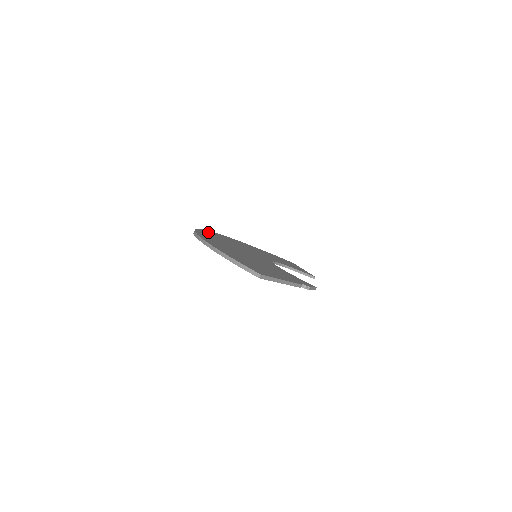
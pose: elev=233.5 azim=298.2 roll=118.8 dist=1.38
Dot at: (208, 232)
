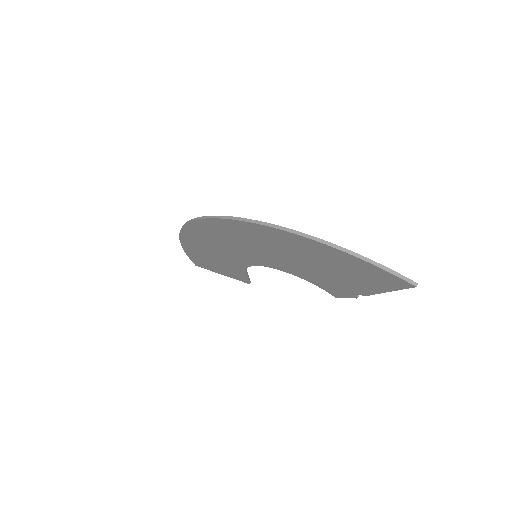
Dot at: occluded
